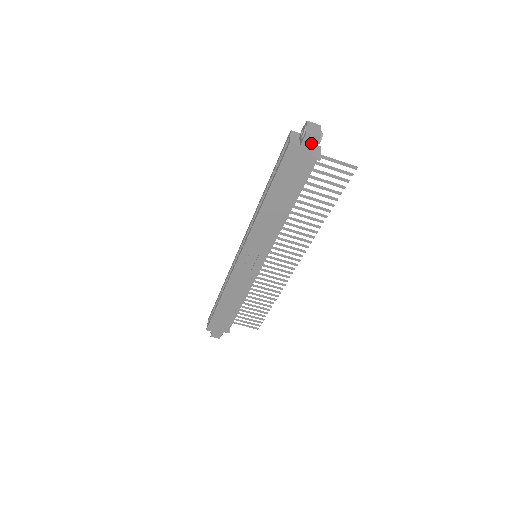
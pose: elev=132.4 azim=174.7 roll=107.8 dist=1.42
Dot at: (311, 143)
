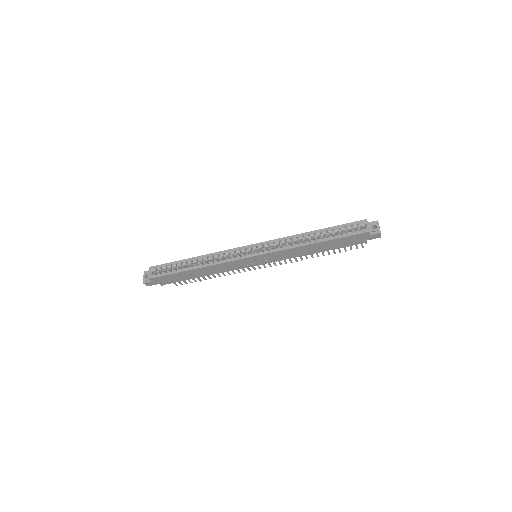
Dot at: (375, 237)
